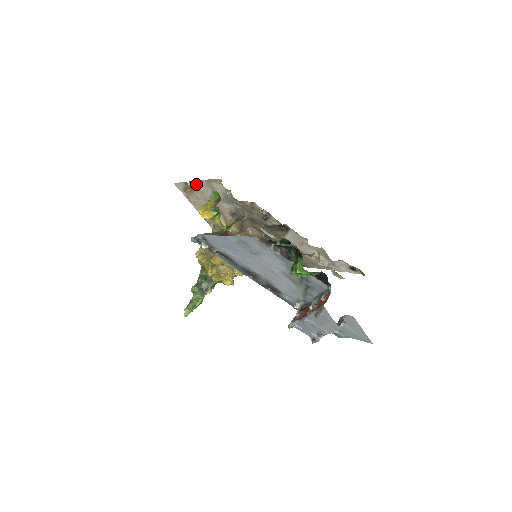
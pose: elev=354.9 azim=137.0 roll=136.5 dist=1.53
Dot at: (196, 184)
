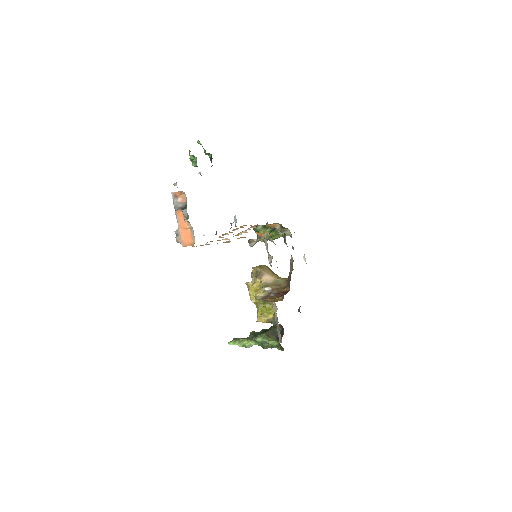
Dot at: occluded
